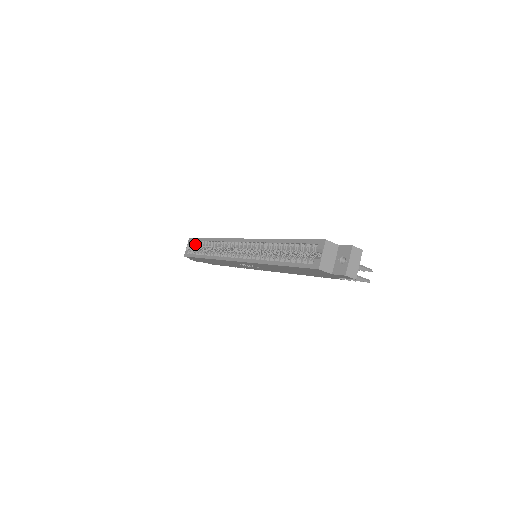
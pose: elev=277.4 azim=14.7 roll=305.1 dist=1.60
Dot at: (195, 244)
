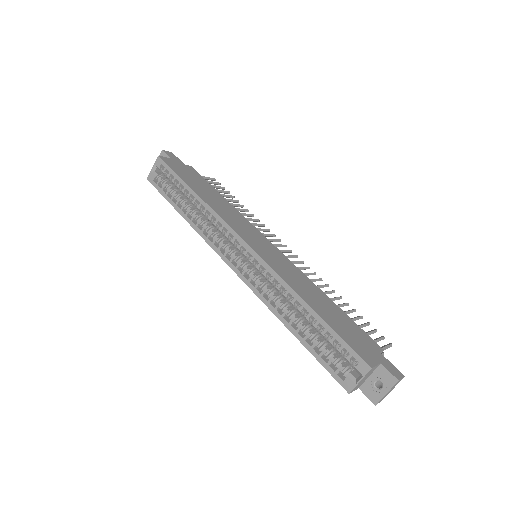
Dot at: (168, 177)
